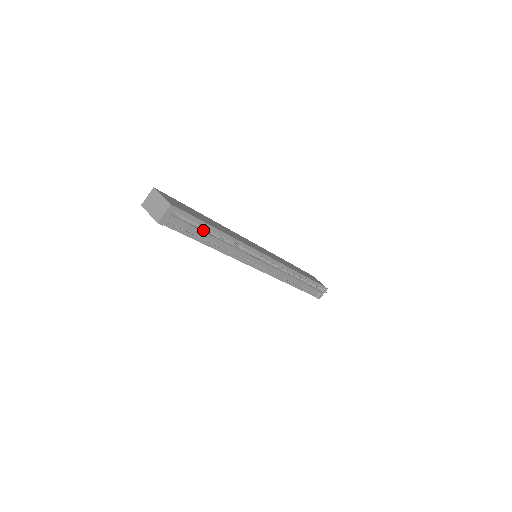
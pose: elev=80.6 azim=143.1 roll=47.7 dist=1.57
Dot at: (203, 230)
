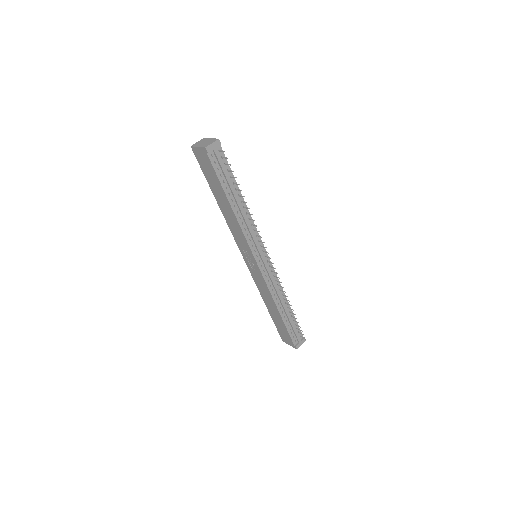
Dot at: (231, 184)
